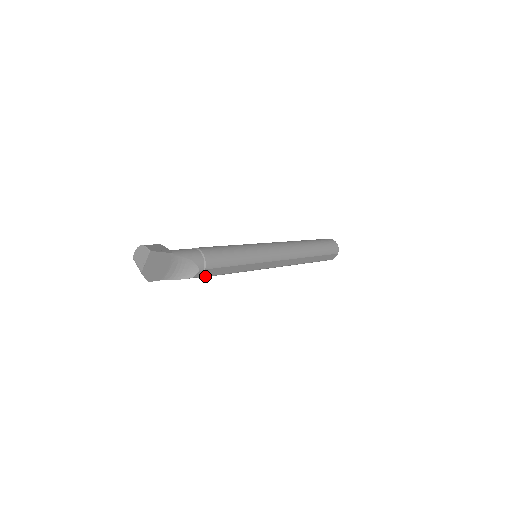
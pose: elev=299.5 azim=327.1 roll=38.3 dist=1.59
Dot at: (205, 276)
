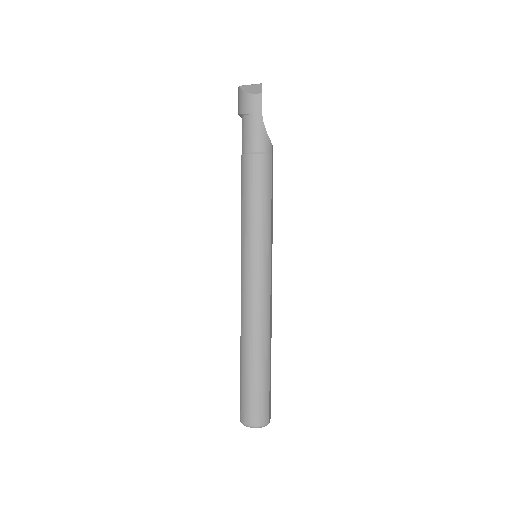
Dot at: (271, 163)
